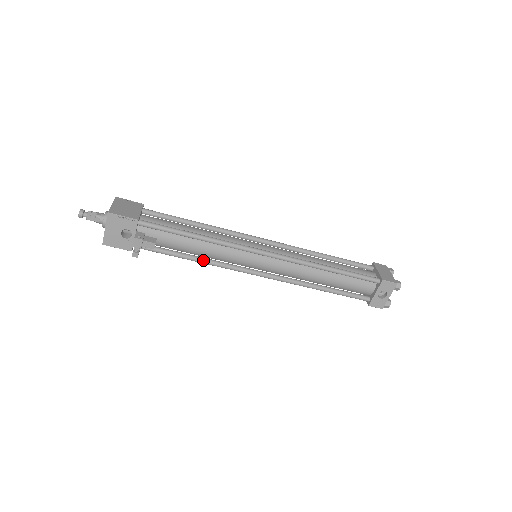
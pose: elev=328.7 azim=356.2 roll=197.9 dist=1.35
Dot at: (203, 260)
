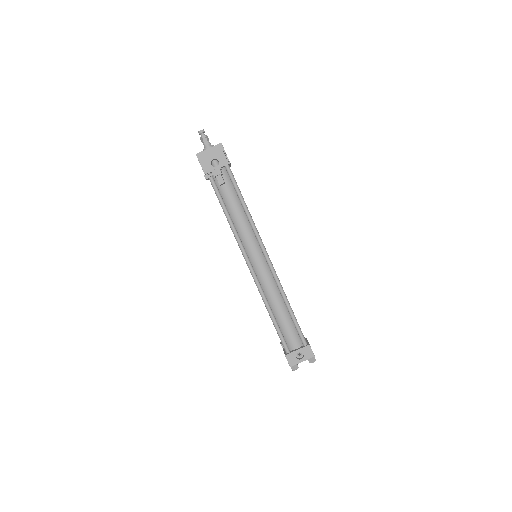
Dot at: (232, 222)
